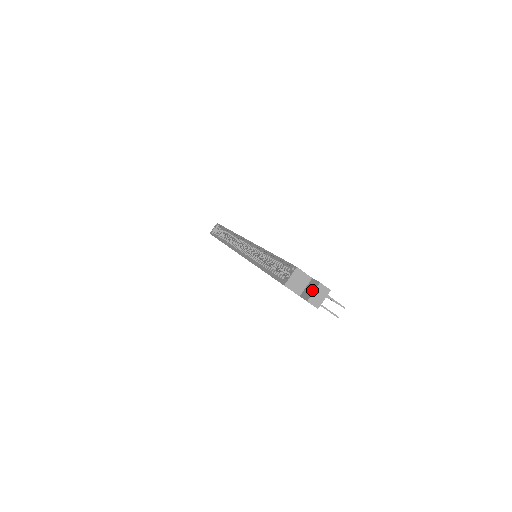
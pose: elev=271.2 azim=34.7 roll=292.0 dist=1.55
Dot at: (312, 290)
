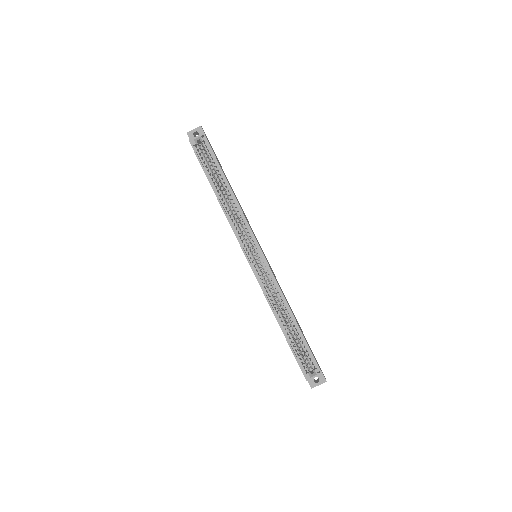
Dot at: (319, 383)
